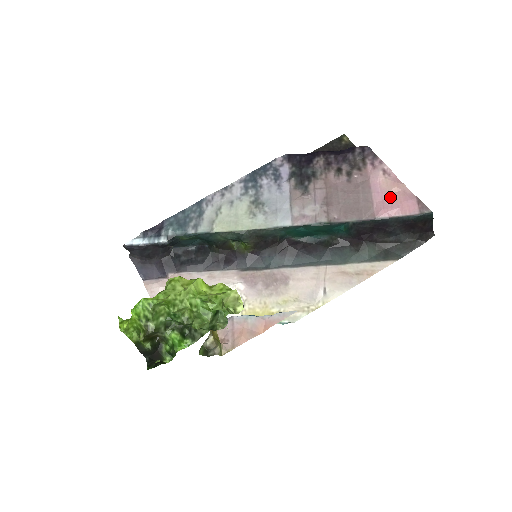
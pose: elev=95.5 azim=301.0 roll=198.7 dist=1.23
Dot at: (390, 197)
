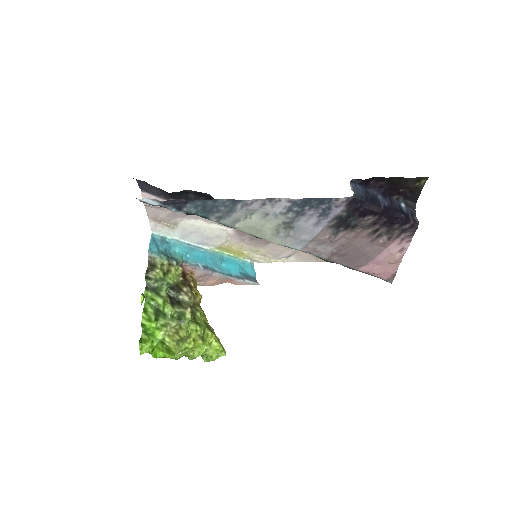
Dot at: (382, 265)
